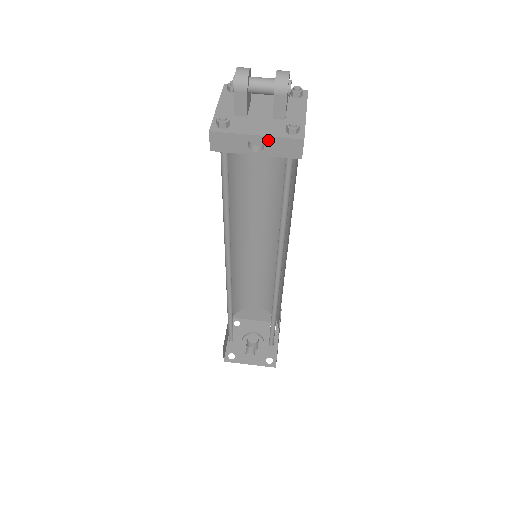
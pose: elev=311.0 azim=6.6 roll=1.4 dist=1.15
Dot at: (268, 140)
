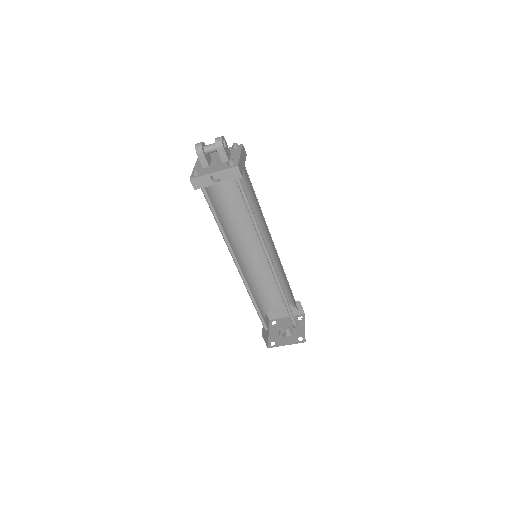
Dot at: (220, 173)
